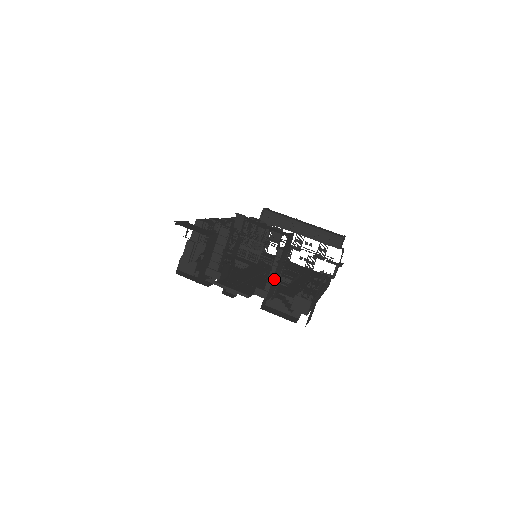
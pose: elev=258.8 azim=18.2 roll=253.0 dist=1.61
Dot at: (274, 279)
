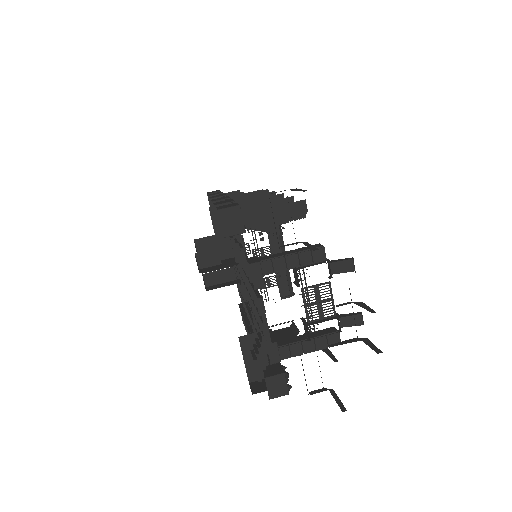
Dot at: occluded
